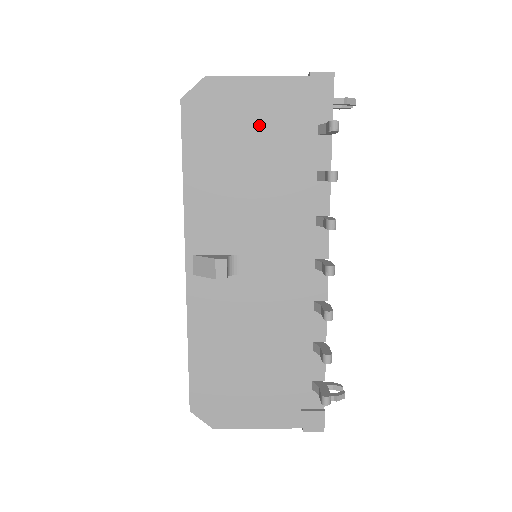
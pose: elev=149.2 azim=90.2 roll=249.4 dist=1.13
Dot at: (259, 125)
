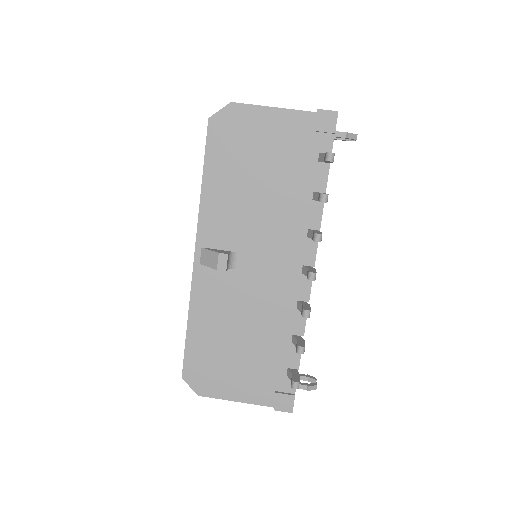
Dot at: (270, 147)
